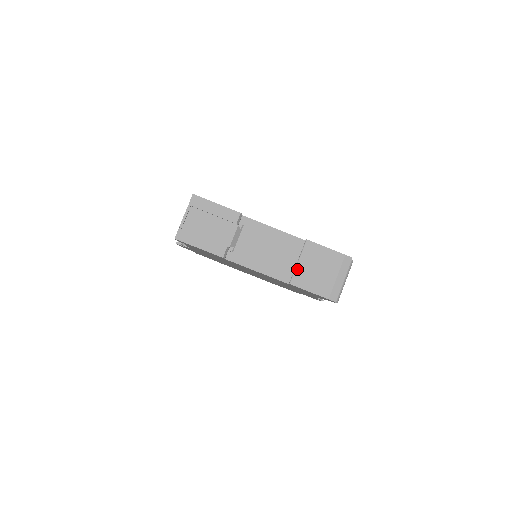
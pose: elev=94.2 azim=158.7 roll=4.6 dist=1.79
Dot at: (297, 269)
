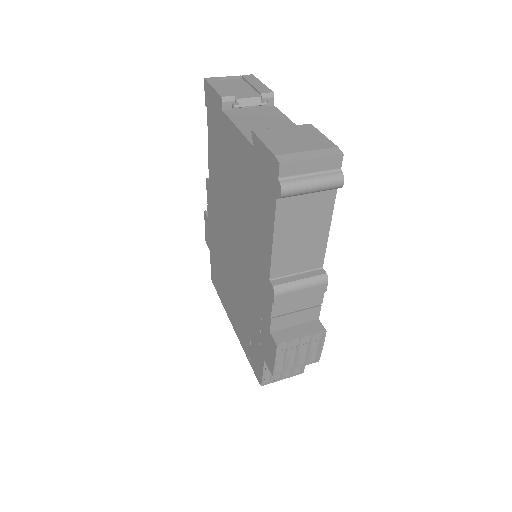
Dot at: (274, 129)
